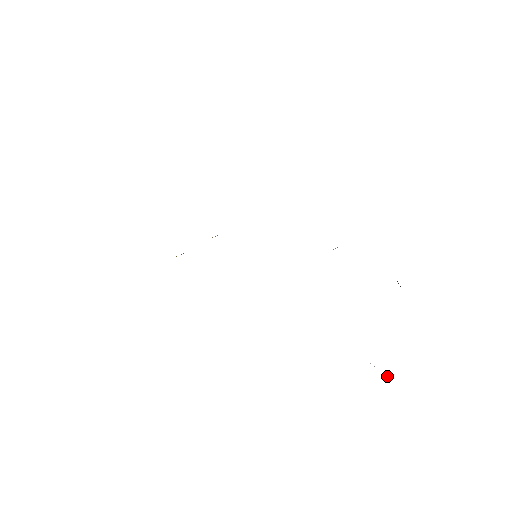
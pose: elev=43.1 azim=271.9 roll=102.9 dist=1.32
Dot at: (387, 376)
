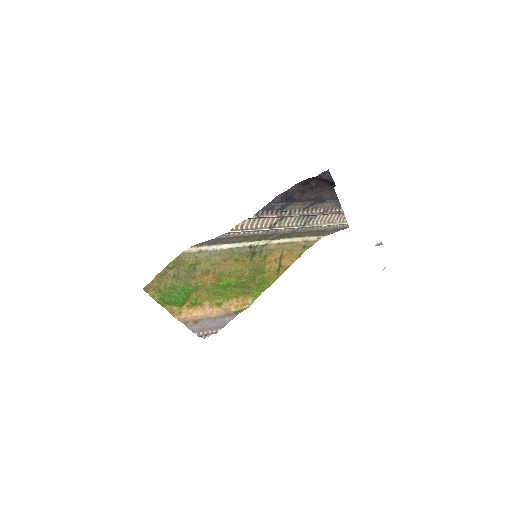
Dot at: occluded
